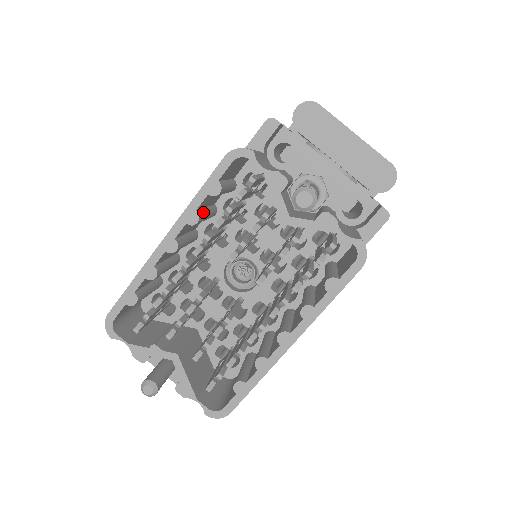
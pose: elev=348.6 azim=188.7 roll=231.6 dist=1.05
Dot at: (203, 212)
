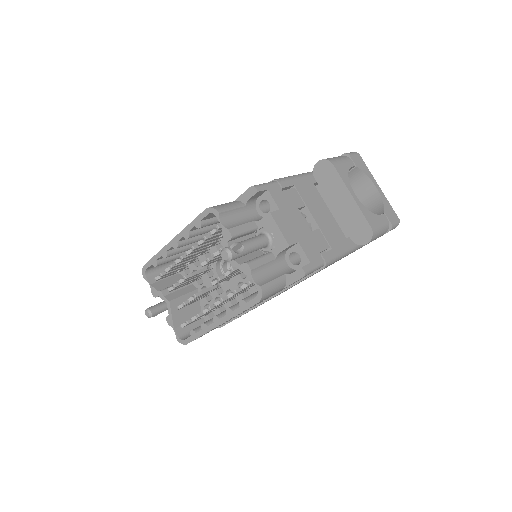
Dot at: (197, 232)
